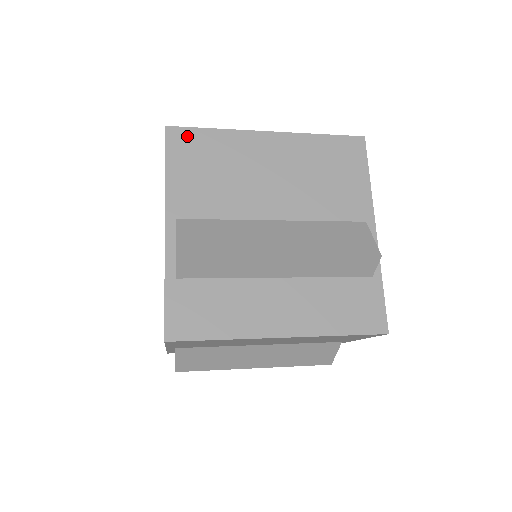
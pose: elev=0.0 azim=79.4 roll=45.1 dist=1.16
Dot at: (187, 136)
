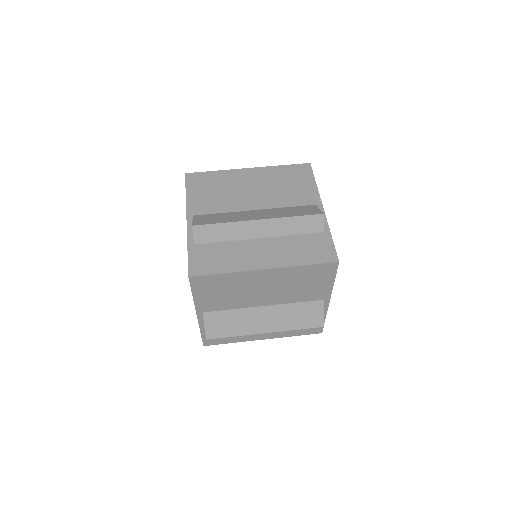
Dot at: (205, 280)
